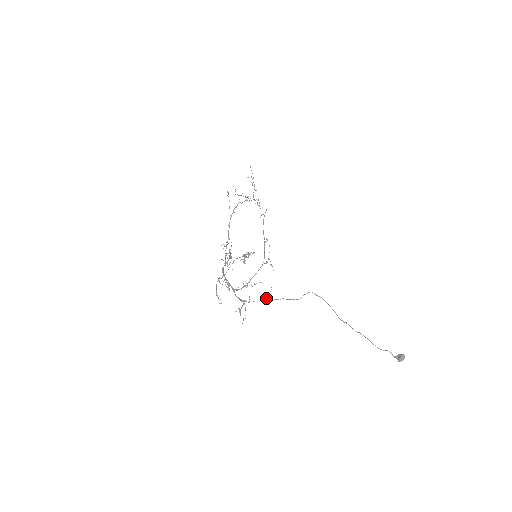
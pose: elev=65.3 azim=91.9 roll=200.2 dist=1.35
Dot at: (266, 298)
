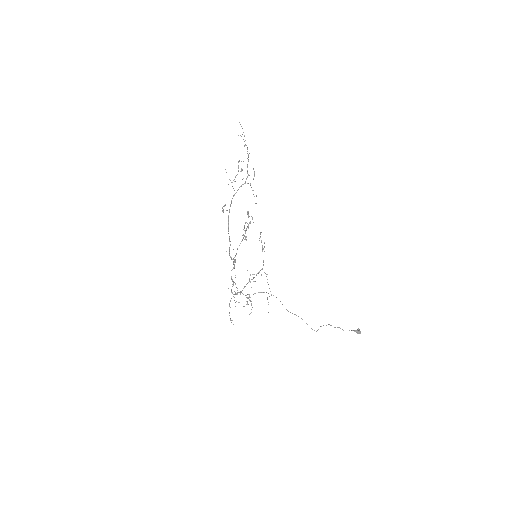
Dot at: occluded
